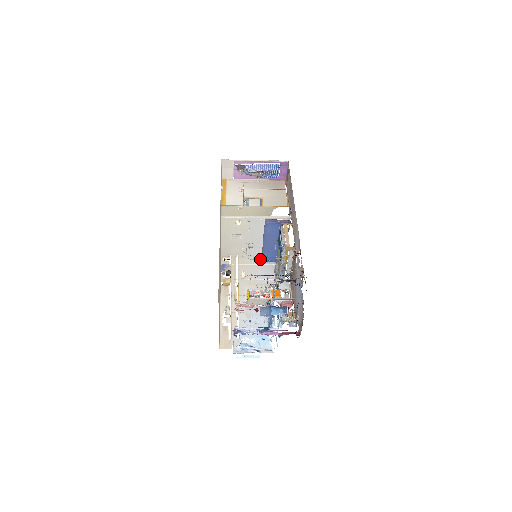
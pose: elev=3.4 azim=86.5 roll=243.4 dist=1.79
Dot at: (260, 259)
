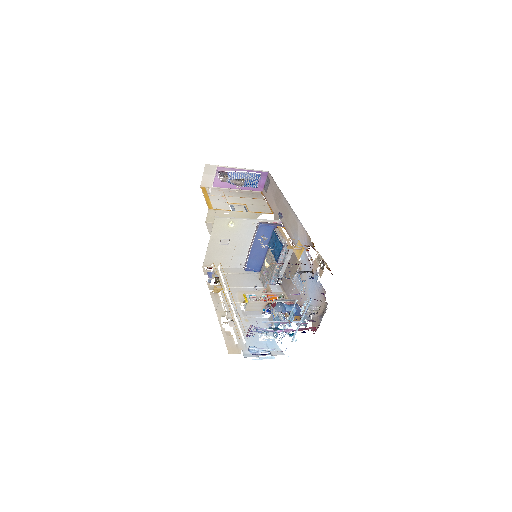
Dot at: (242, 269)
